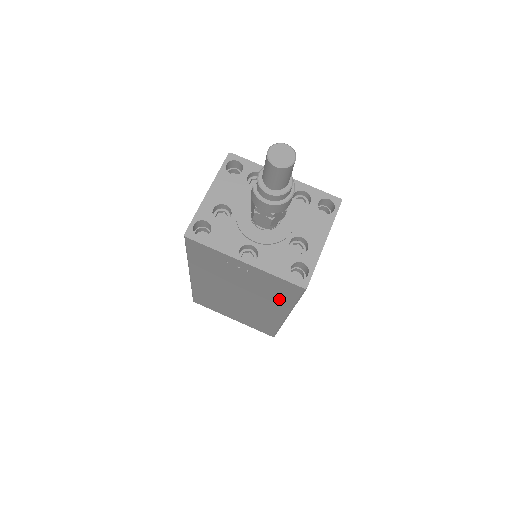
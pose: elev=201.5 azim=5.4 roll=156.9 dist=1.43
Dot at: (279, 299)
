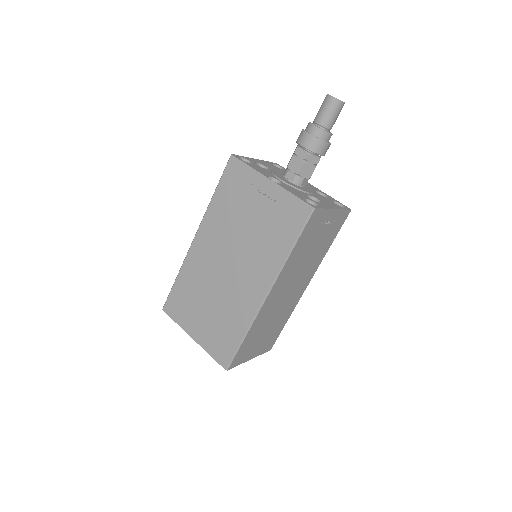
Dot at: (276, 247)
